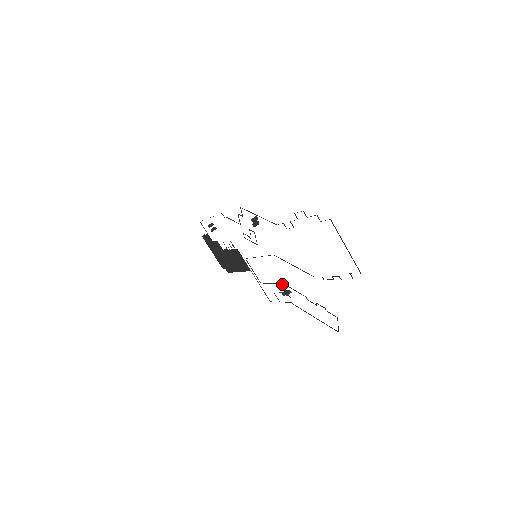
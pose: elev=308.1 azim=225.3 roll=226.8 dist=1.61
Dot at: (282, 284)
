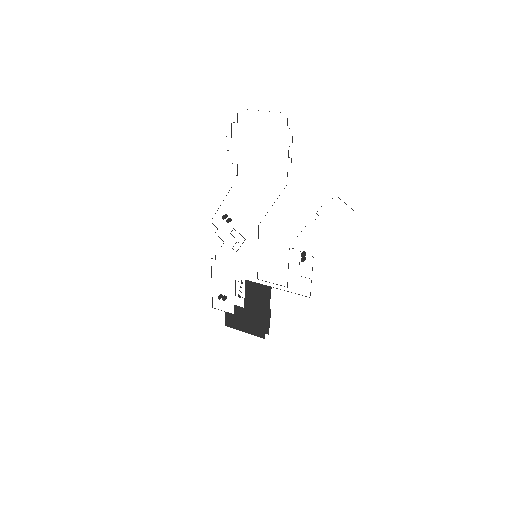
Dot at: occluded
